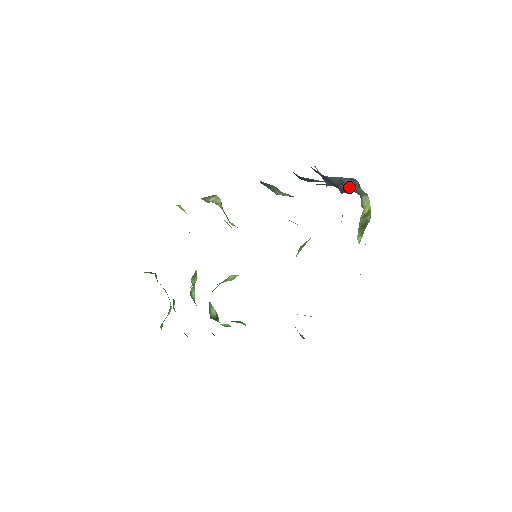
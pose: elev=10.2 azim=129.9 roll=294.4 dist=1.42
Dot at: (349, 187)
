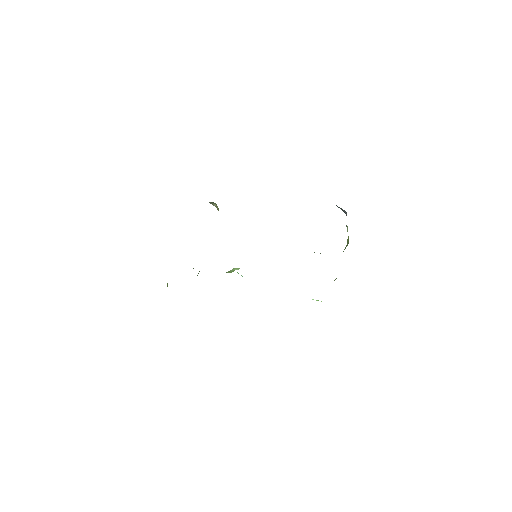
Dot at: occluded
